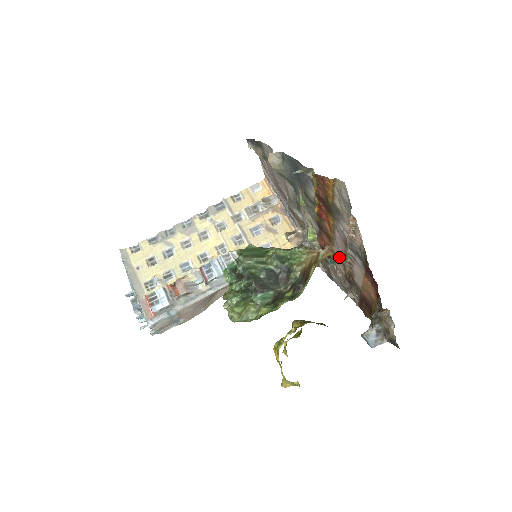
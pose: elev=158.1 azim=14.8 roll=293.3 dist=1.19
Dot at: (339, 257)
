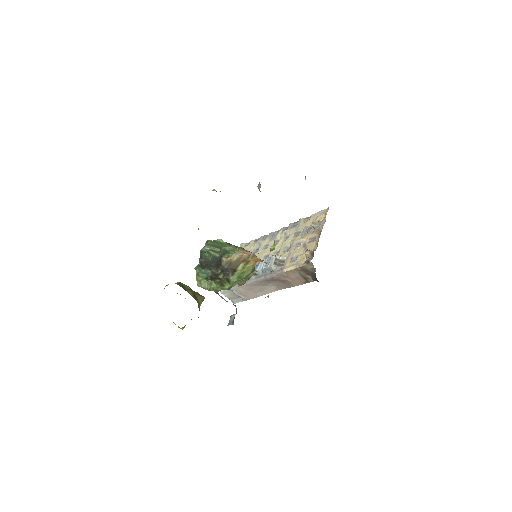
Dot at: occluded
